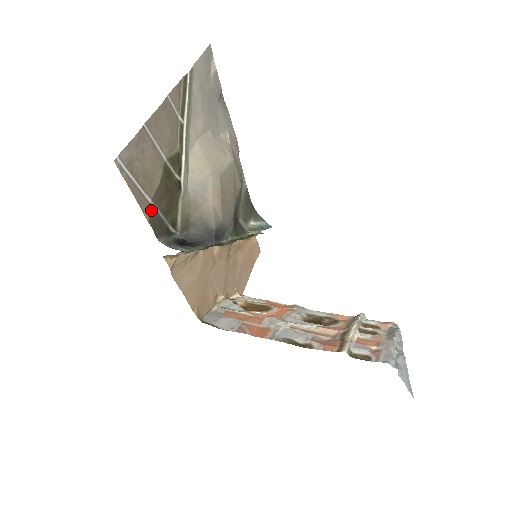
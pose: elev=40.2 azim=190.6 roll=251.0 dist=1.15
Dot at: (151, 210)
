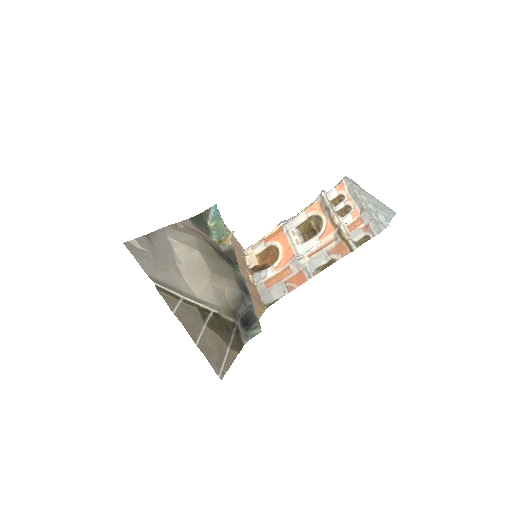
Dot at: (233, 348)
